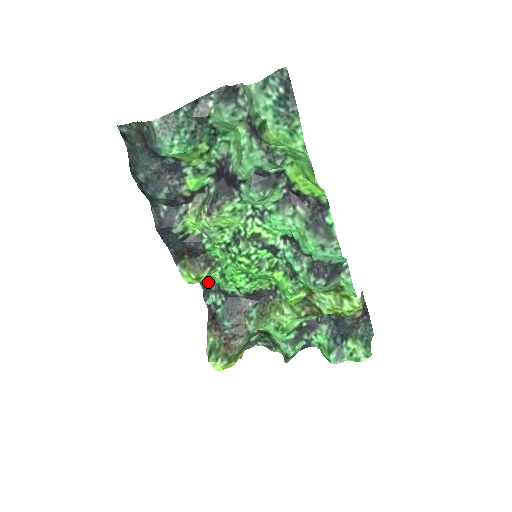
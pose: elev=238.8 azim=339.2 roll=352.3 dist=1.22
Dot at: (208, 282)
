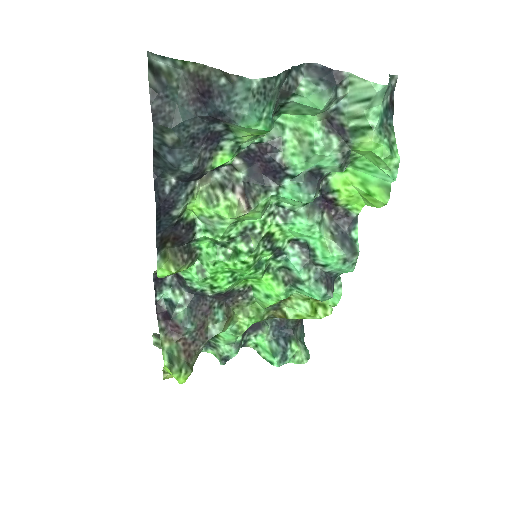
Dot at: occluded
